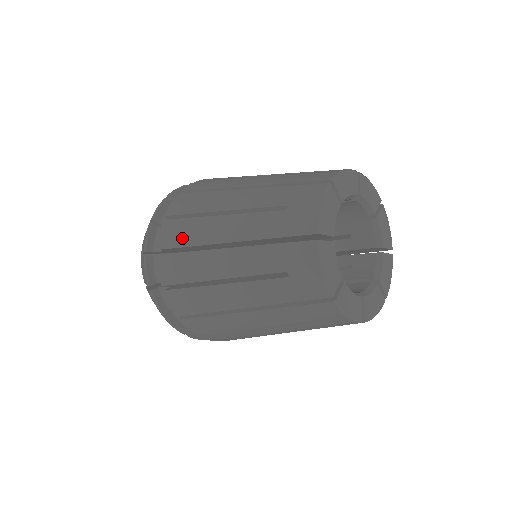
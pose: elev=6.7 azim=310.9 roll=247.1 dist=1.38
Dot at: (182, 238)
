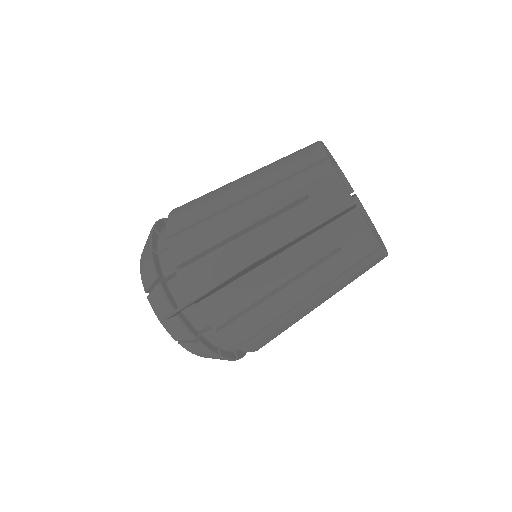
Dot at: occluded
